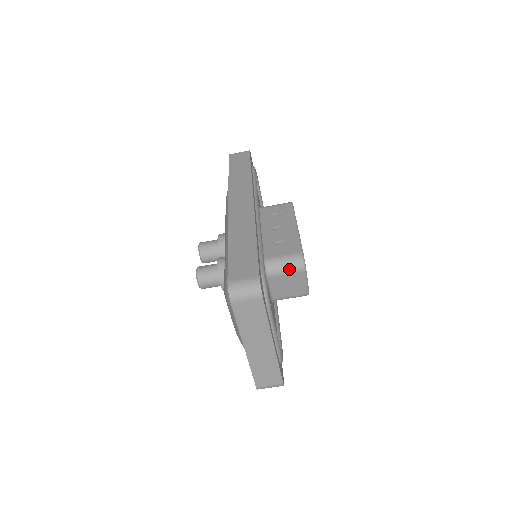
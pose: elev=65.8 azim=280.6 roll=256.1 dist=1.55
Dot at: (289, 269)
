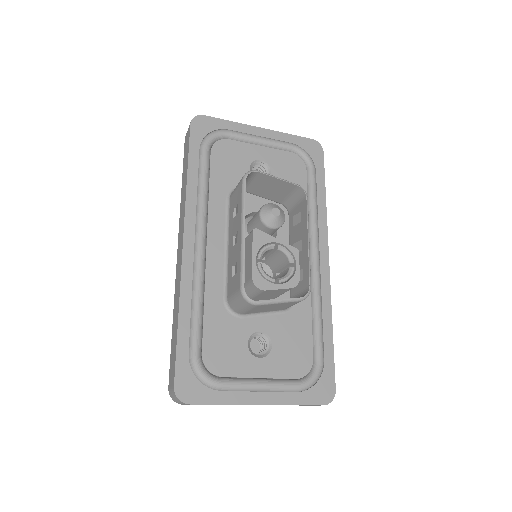
Dot at: (245, 308)
